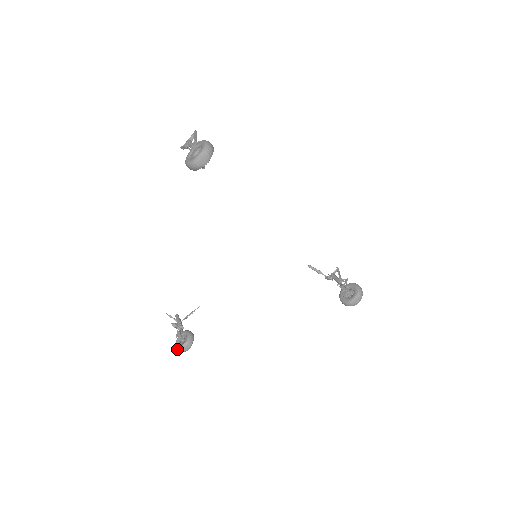
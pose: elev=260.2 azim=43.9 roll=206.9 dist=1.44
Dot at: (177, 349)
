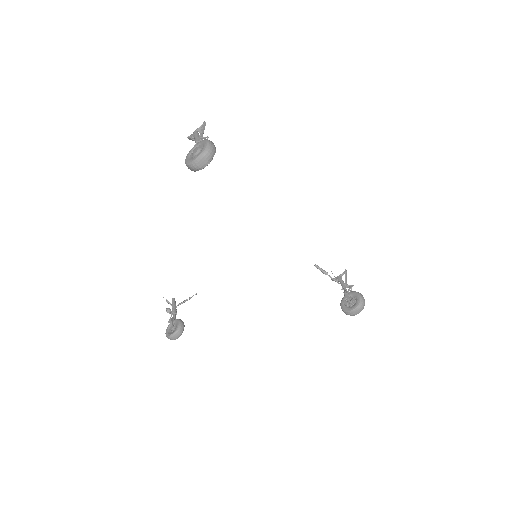
Dot at: (166, 336)
